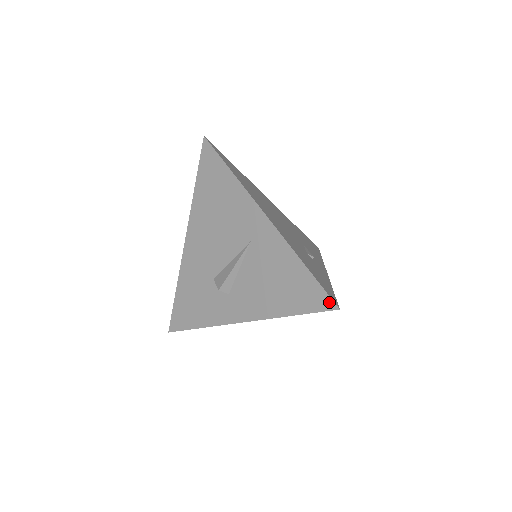
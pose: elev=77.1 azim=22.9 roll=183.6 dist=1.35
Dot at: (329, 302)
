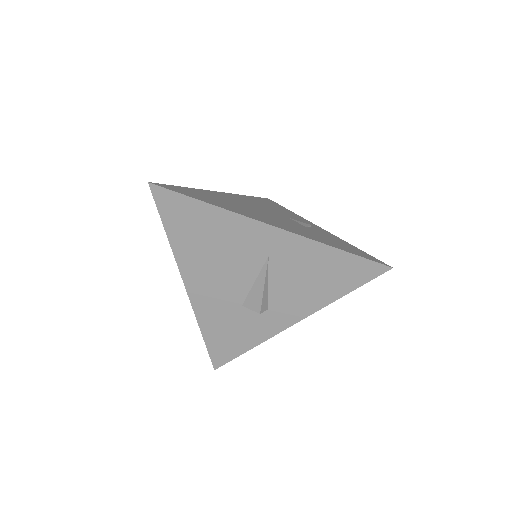
Dot at: (380, 267)
